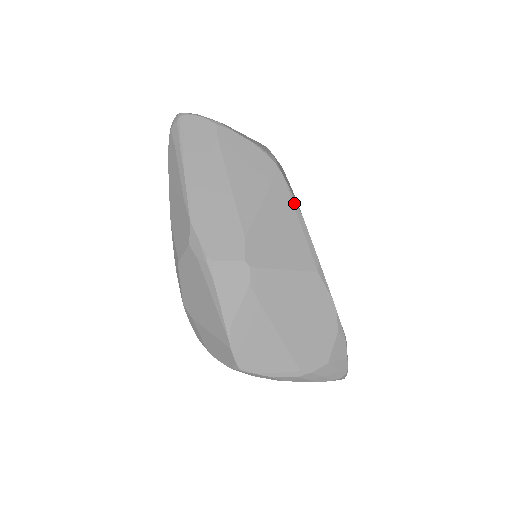
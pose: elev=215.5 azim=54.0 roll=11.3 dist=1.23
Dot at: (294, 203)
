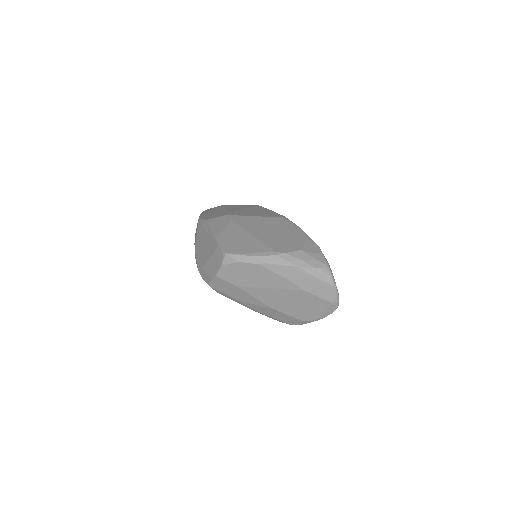
Dot at: (268, 209)
